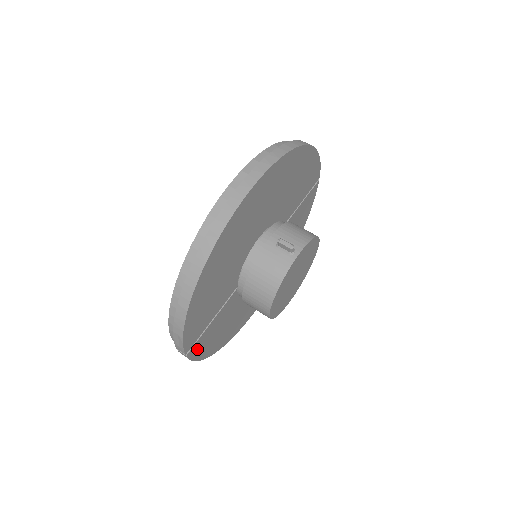
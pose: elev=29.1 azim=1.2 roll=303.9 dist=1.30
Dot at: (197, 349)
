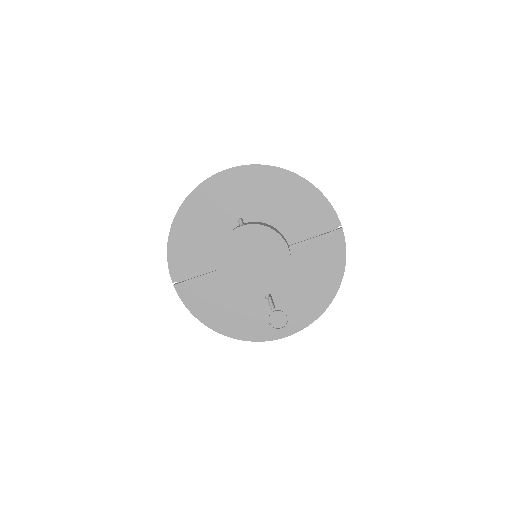
Dot at: (186, 293)
